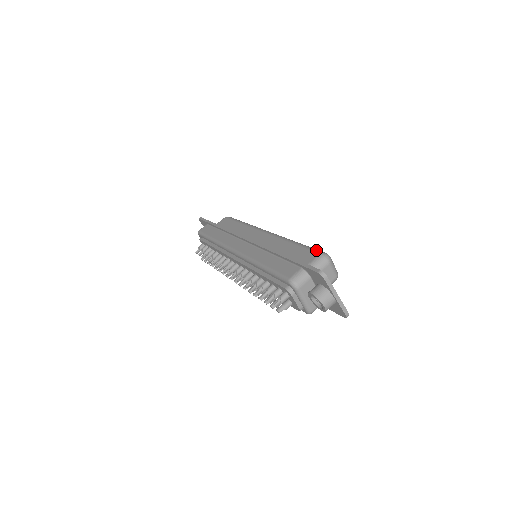
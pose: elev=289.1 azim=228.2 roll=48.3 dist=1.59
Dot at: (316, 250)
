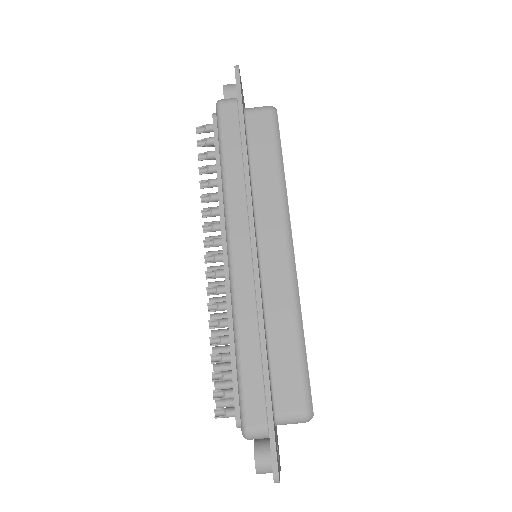
Dot at: (307, 394)
